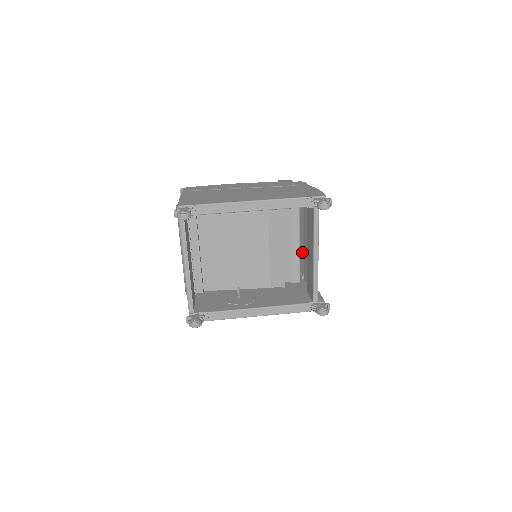
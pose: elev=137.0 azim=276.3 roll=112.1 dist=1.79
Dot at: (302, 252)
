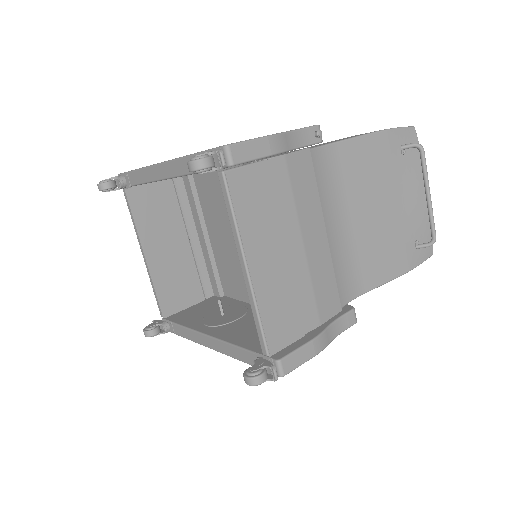
Dot at: occluded
